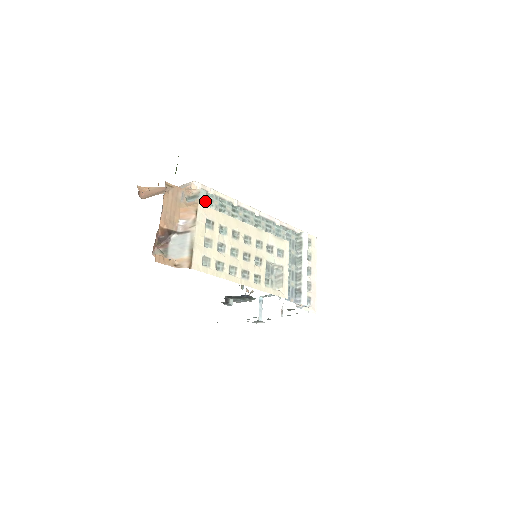
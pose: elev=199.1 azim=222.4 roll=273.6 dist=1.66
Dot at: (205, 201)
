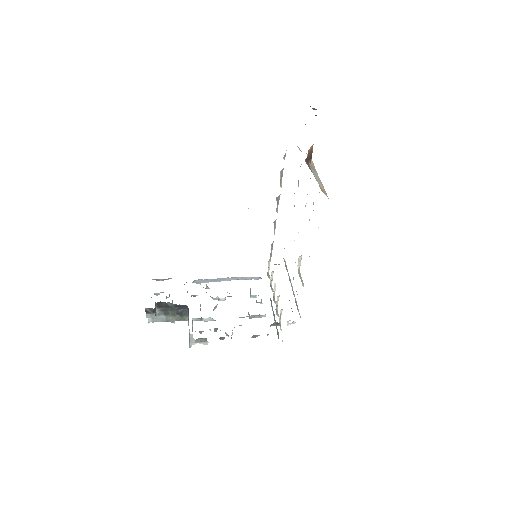
Dot at: occluded
